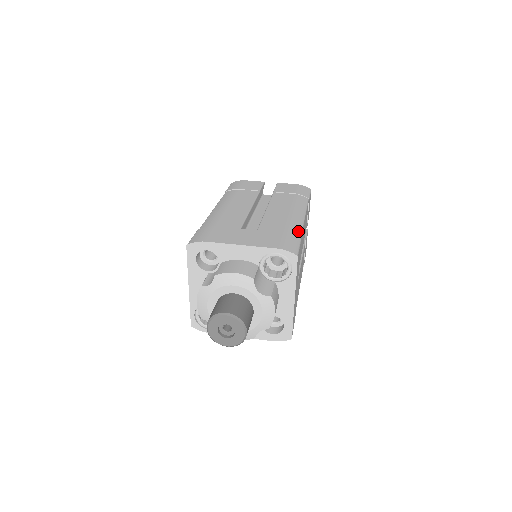
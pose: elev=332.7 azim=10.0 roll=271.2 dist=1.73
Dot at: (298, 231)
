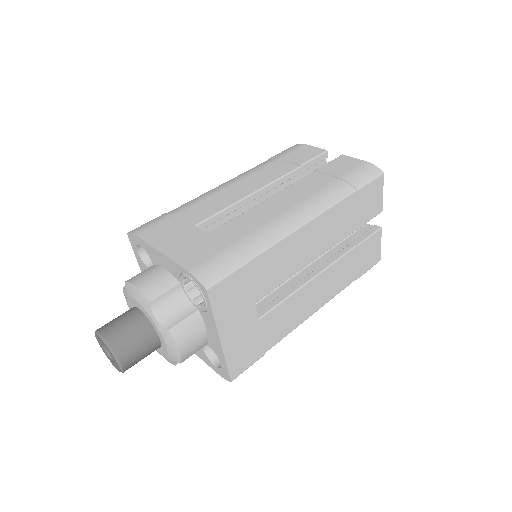
Dot at: (260, 246)
